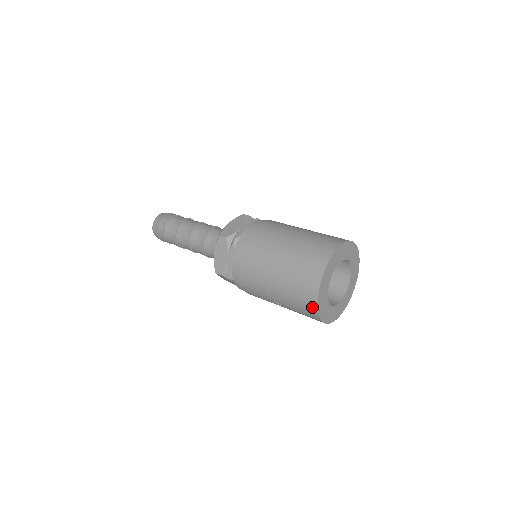
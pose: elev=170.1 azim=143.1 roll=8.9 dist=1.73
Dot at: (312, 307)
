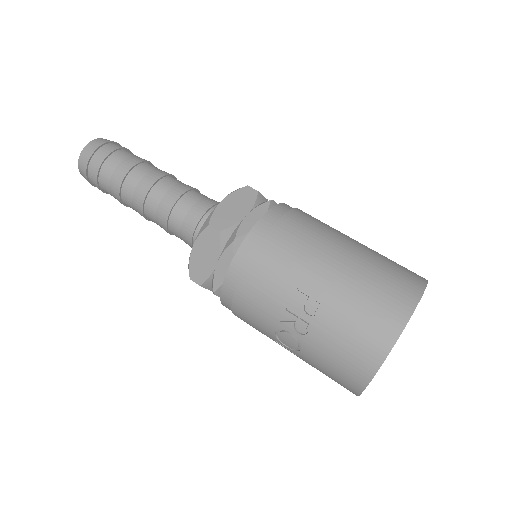
Dot at: (391, 328)
